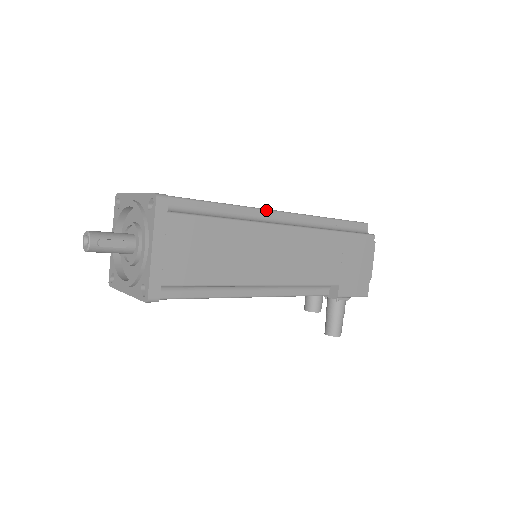
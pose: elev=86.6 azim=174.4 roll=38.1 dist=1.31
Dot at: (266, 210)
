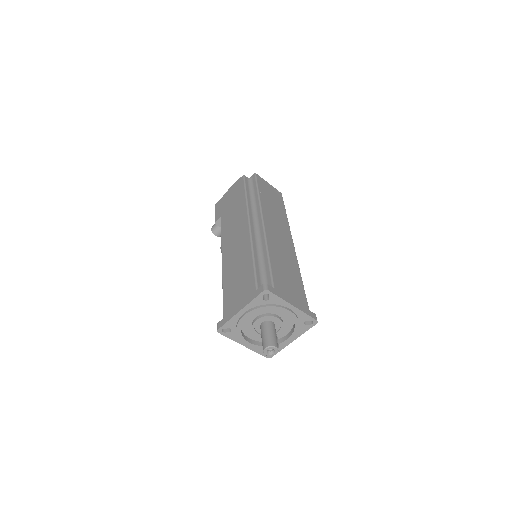
Dot at: occluded
